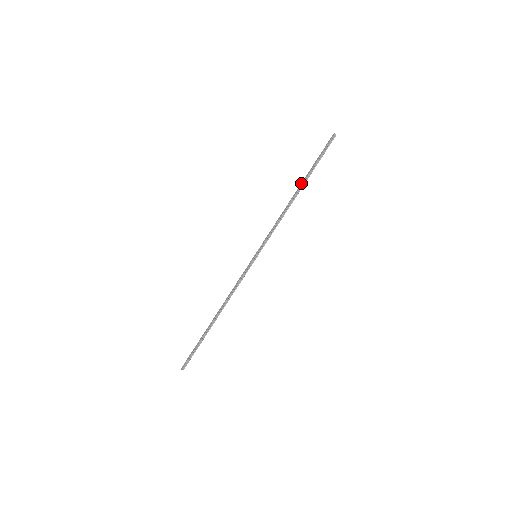
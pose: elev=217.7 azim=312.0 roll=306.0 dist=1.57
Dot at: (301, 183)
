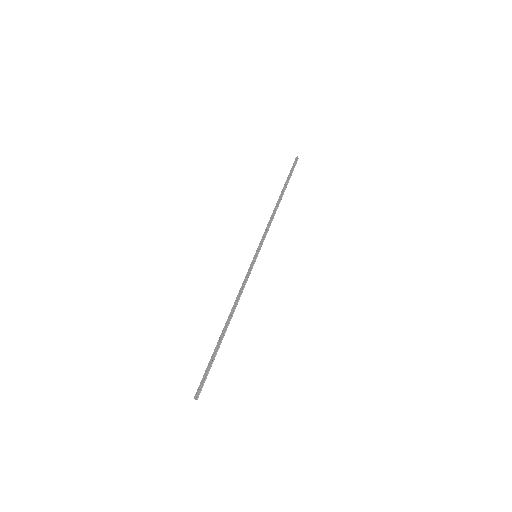
Dot at: (281, 192)
